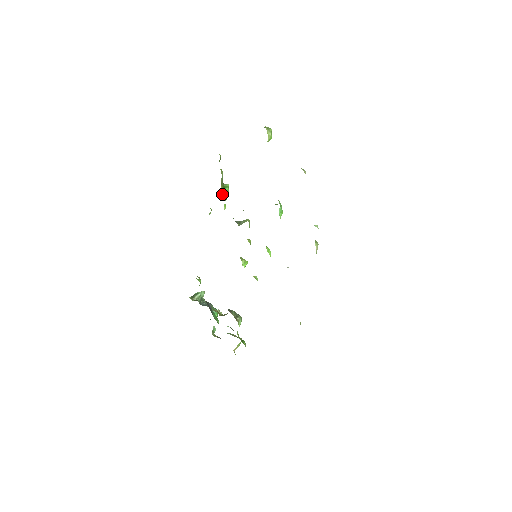
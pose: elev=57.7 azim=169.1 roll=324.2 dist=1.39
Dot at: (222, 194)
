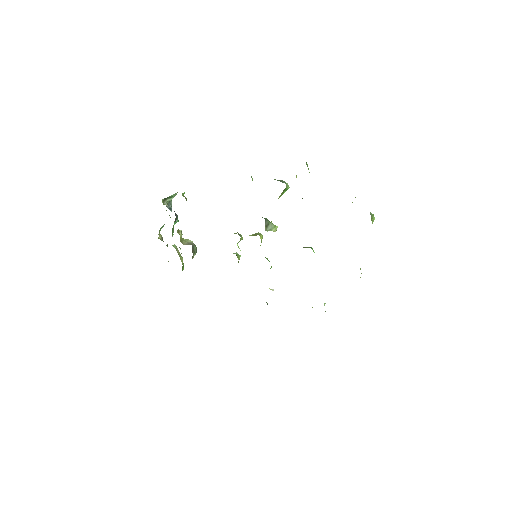
Dot at: occluded
